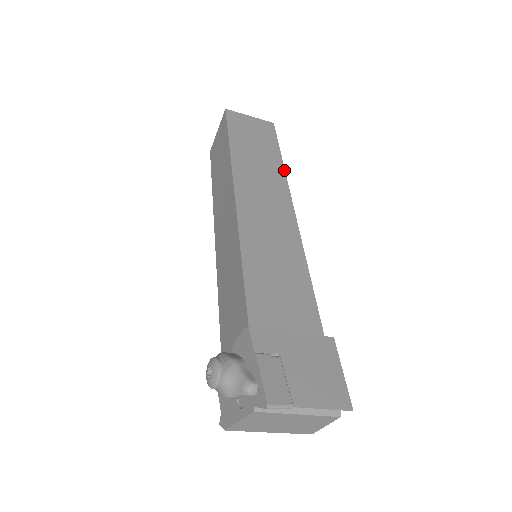
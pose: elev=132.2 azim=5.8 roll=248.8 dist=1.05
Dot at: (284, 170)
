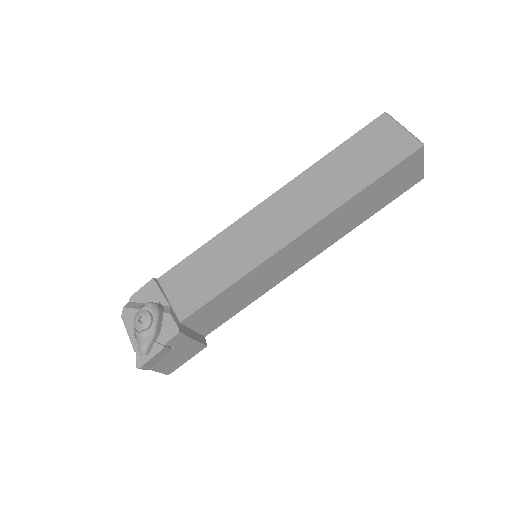
Dot at: occluded
